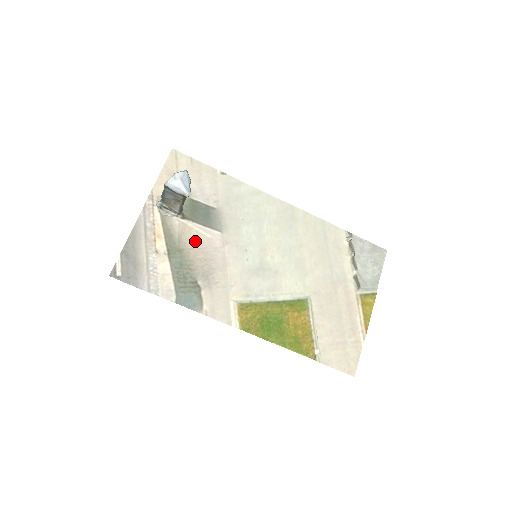
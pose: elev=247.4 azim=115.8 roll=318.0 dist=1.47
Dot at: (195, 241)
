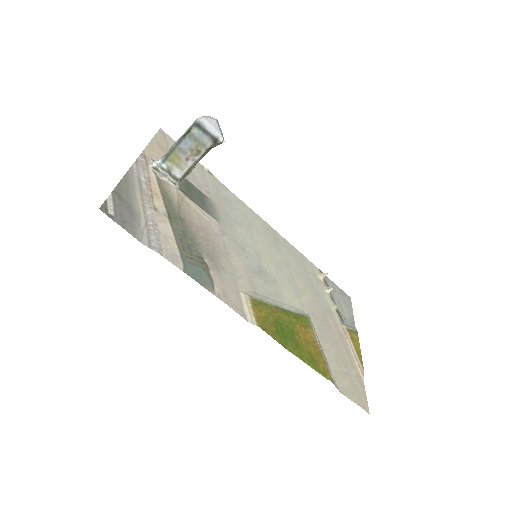
Dot at: (194, 217)
